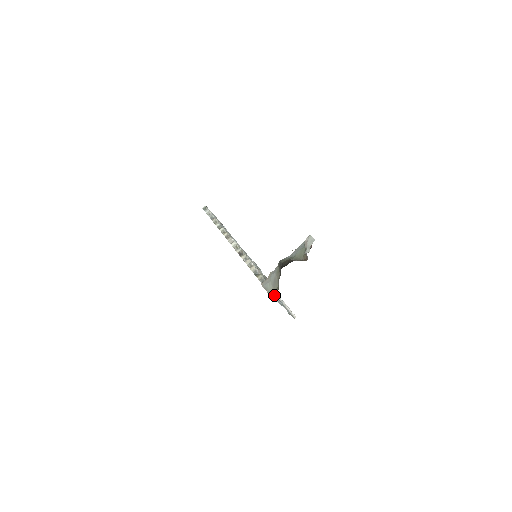
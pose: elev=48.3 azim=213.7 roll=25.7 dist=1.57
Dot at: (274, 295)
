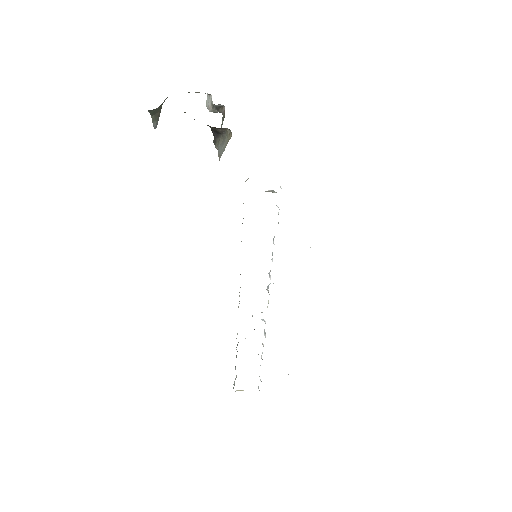
Dot at: (230, 138)
